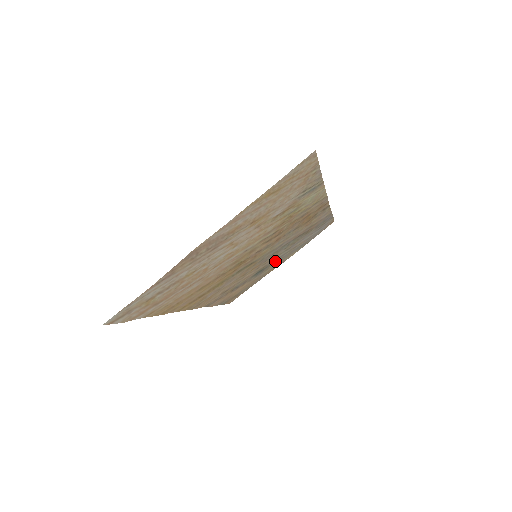
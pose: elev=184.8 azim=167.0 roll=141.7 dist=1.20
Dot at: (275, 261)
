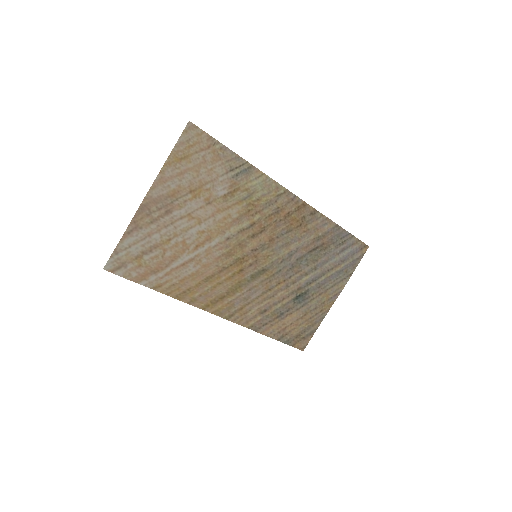
Dot at: (314, 287)
